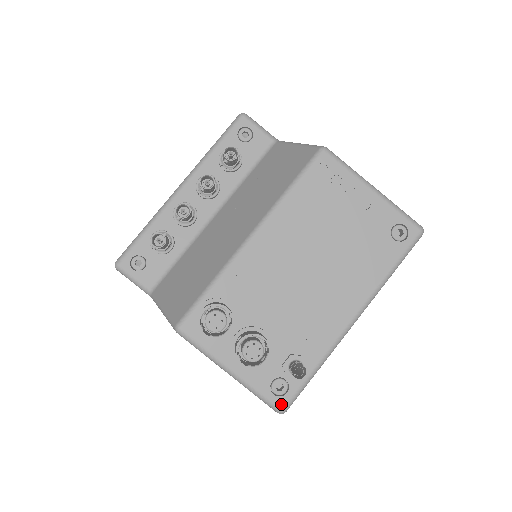
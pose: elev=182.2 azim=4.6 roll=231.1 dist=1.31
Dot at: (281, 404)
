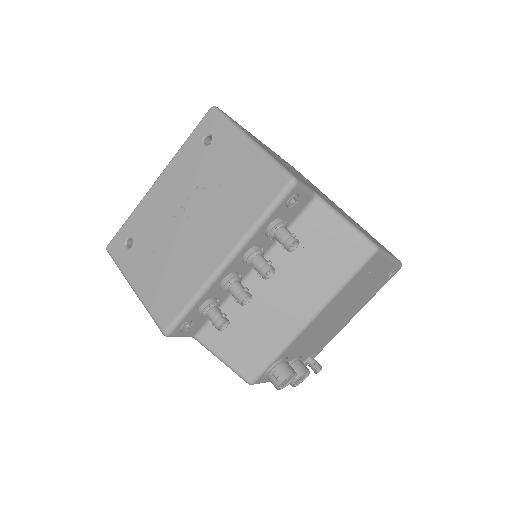
Dot at: occluded
